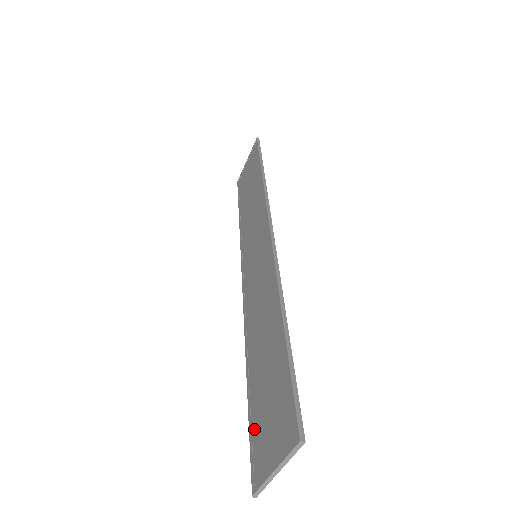
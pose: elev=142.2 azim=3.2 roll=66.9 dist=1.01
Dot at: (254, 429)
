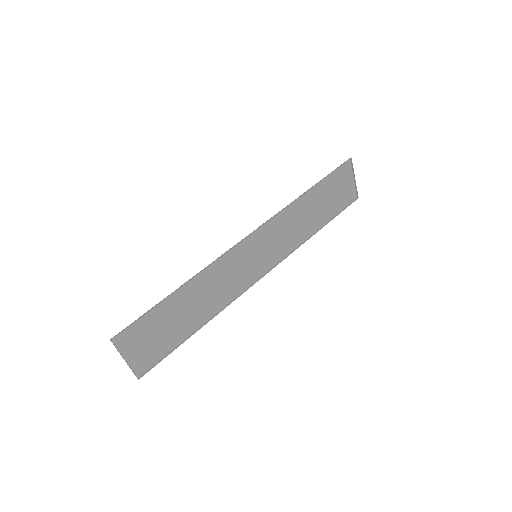
Dot at: (162, 350)
